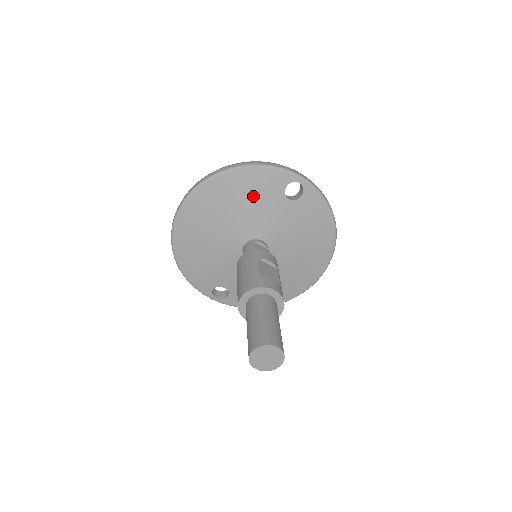
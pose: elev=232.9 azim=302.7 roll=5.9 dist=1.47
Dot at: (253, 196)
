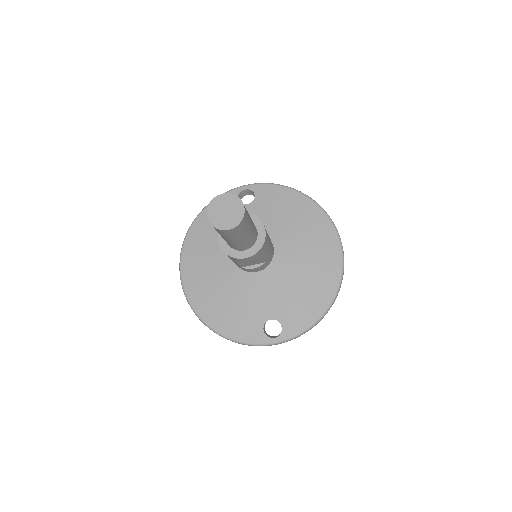
Dot at: occluded
